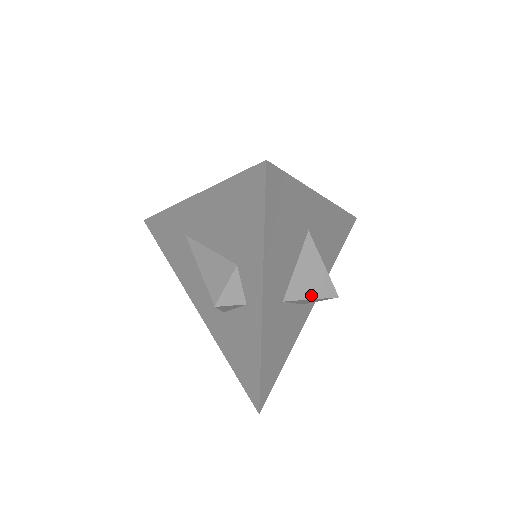
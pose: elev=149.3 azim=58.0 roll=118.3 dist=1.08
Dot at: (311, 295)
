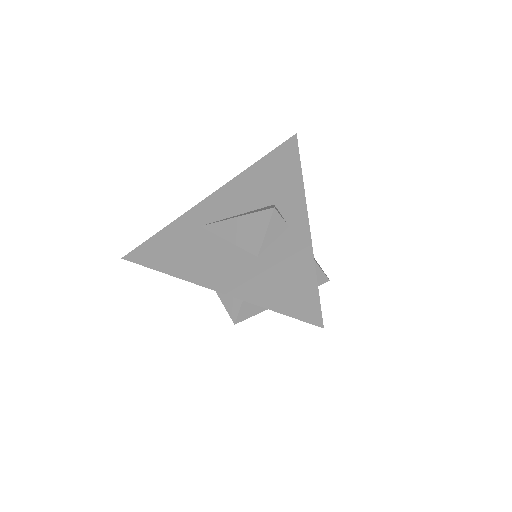
Dot at: (316, 262)
